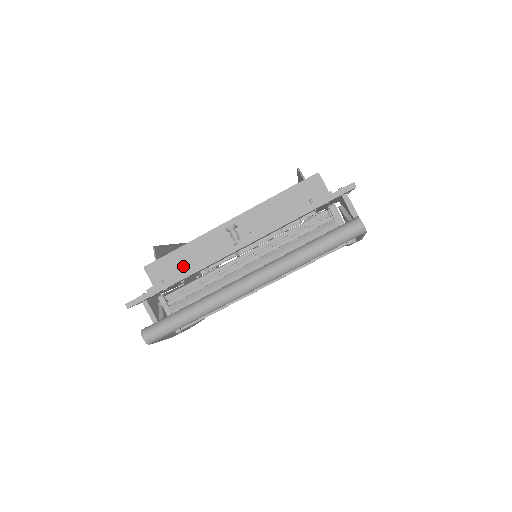
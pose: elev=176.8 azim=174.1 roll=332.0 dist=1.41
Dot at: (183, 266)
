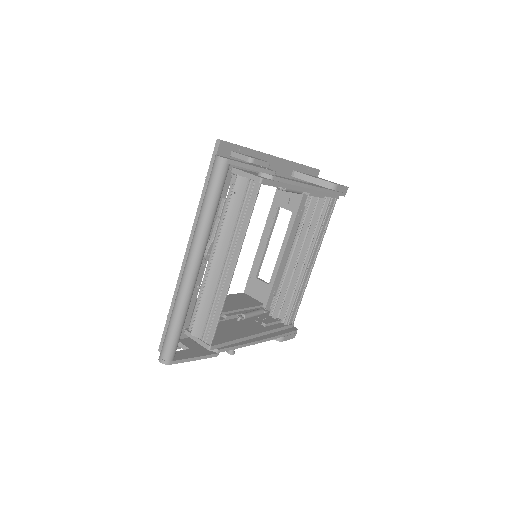
Dot at: occluded
